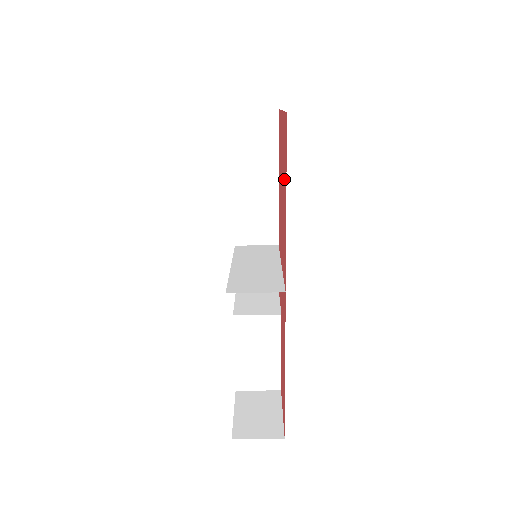
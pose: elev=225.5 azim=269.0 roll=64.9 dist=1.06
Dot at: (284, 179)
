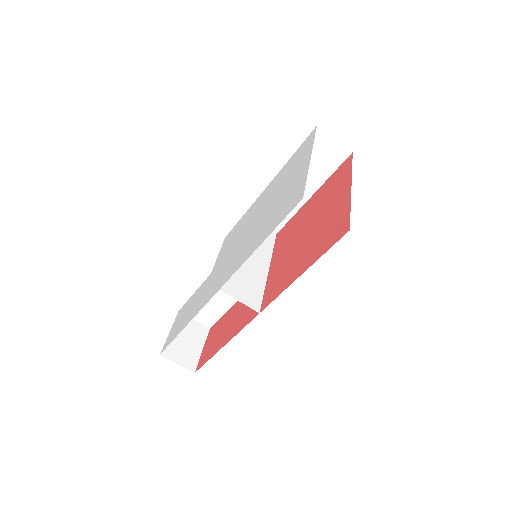
Dot at: (314, 247)
